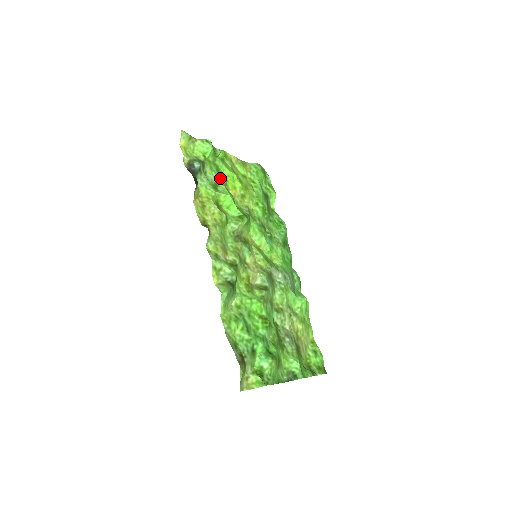
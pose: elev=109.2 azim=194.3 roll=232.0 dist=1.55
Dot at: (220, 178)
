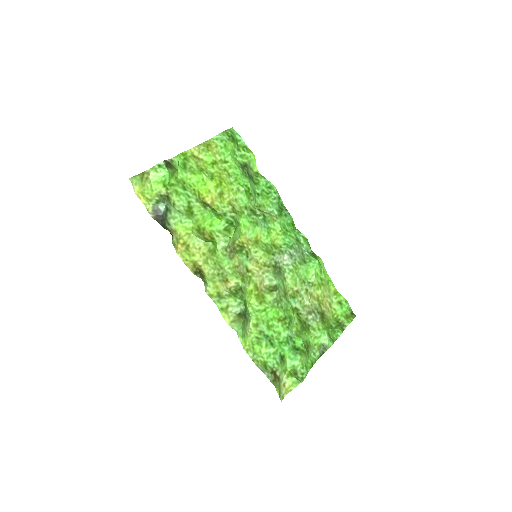
Dot at: (190, 196)
